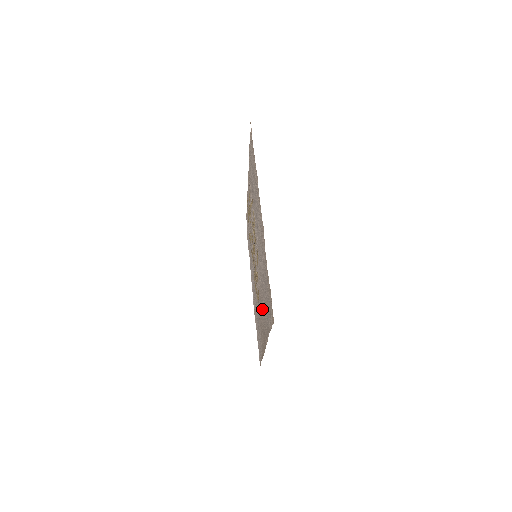
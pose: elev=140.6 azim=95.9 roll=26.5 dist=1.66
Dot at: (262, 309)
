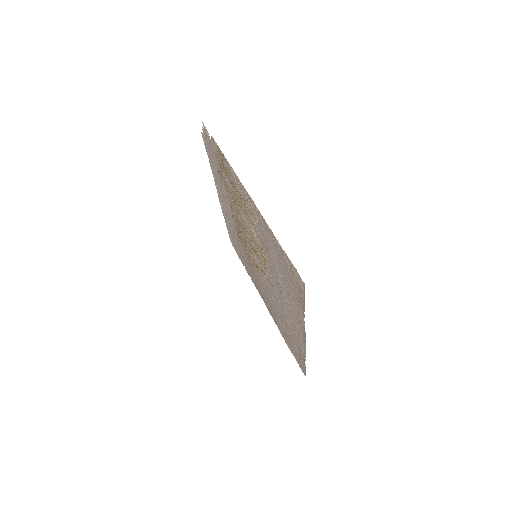
Dot at: (266, 295)
